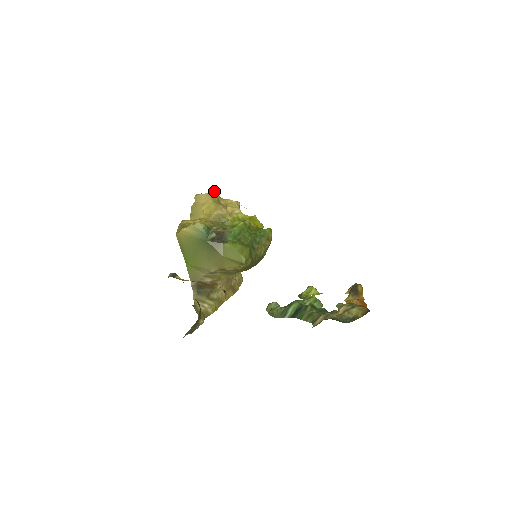
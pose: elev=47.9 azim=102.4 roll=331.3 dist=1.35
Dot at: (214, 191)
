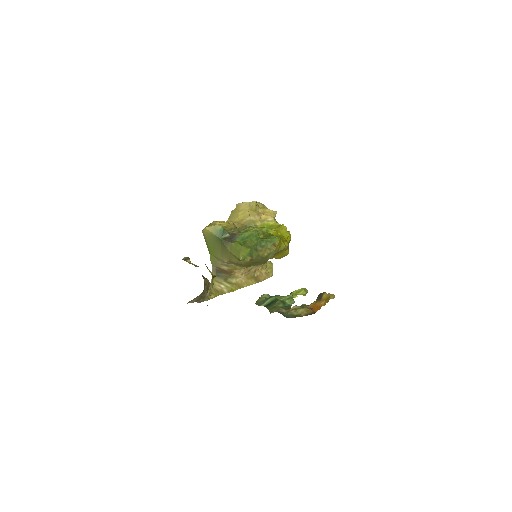
Dot at: (253, 201)
